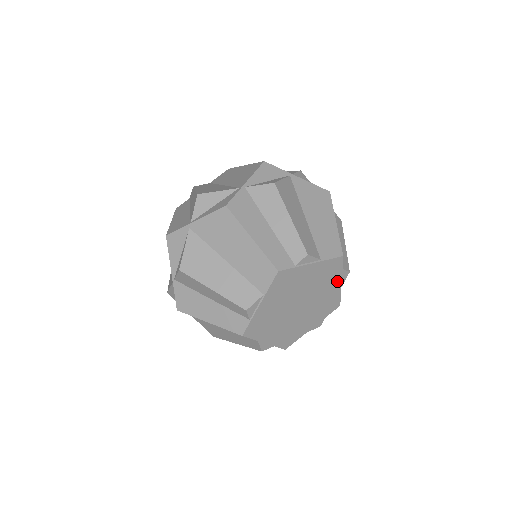
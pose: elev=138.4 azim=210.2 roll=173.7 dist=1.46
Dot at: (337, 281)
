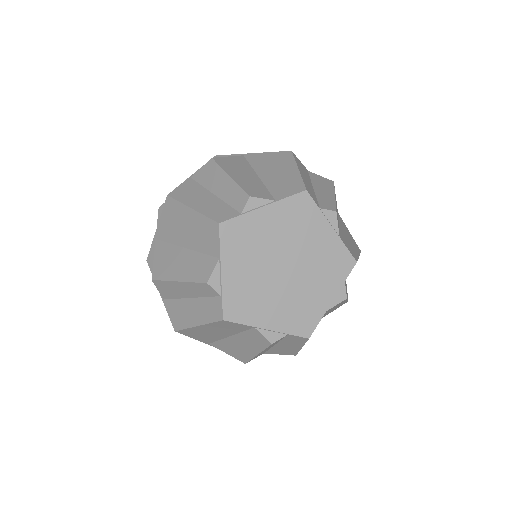
Dot at: (331, 291)
